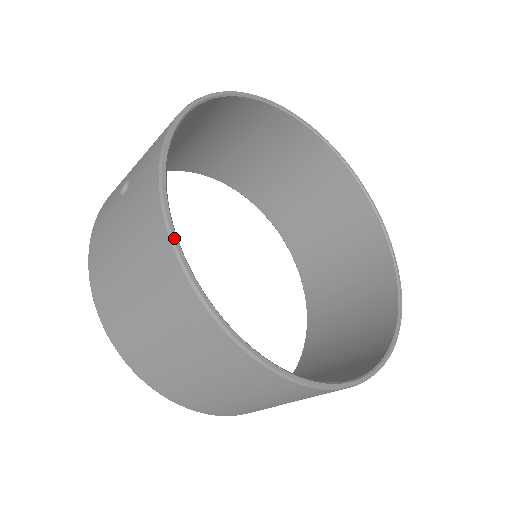
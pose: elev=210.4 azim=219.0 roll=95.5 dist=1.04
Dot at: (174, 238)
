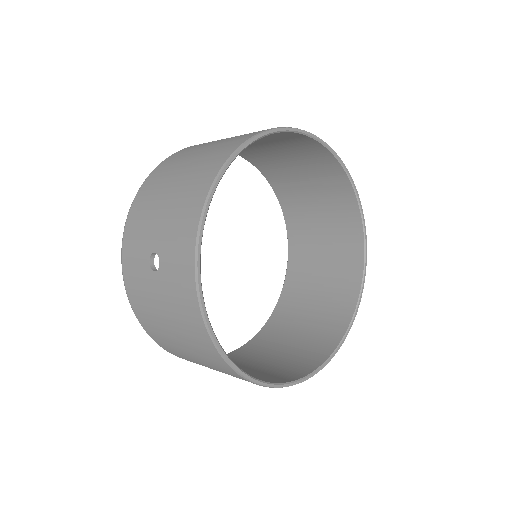
Dot at: (217, 345)
